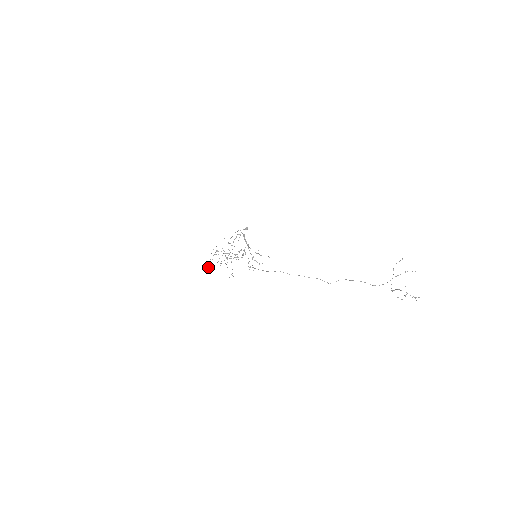
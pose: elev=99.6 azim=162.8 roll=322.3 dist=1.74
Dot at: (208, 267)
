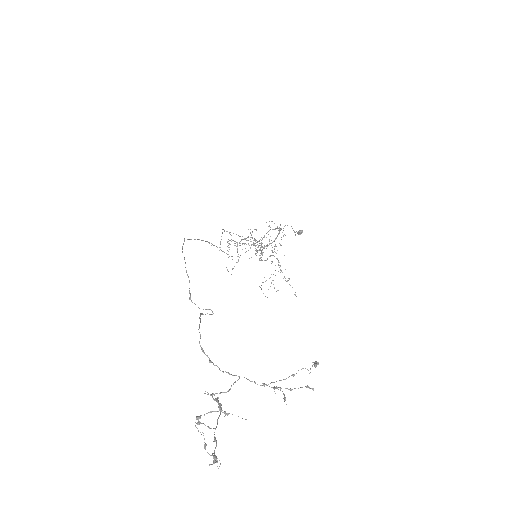
Dot at: occluded
